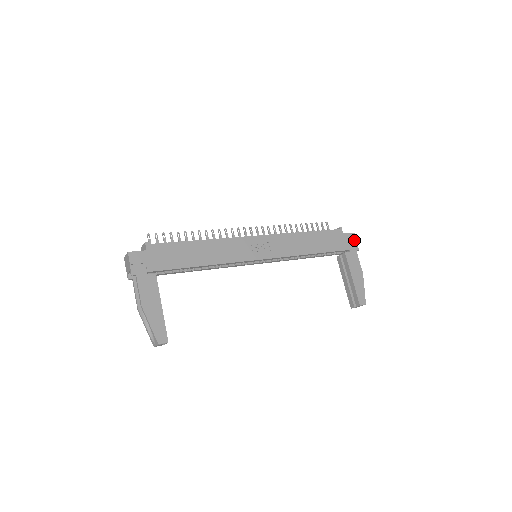
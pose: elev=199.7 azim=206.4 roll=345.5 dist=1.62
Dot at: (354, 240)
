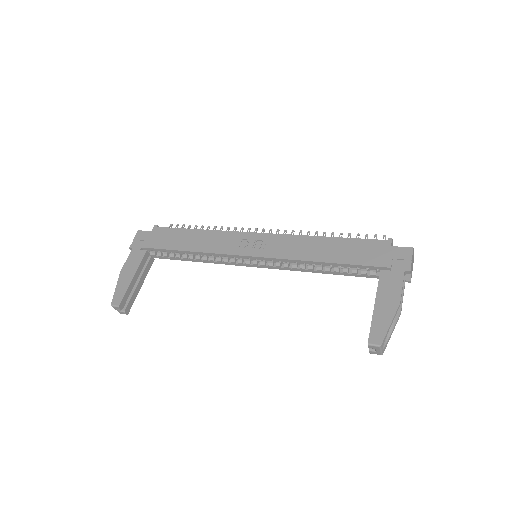
Dot at: (407, 257)
